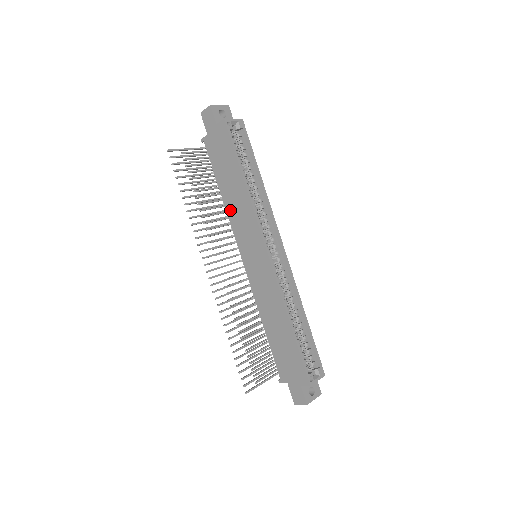
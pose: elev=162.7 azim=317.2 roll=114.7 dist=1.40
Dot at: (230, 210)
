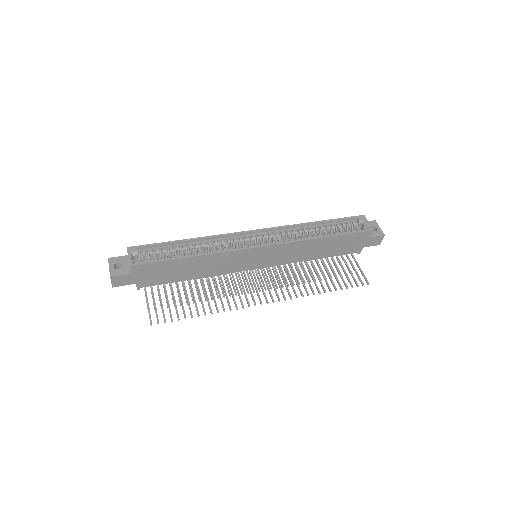
Dot at: (212, 273)
